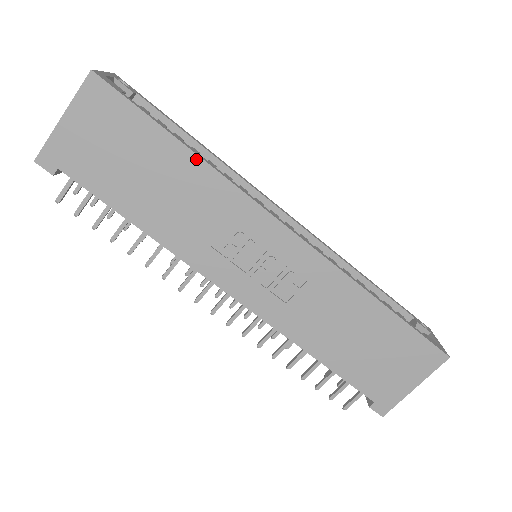
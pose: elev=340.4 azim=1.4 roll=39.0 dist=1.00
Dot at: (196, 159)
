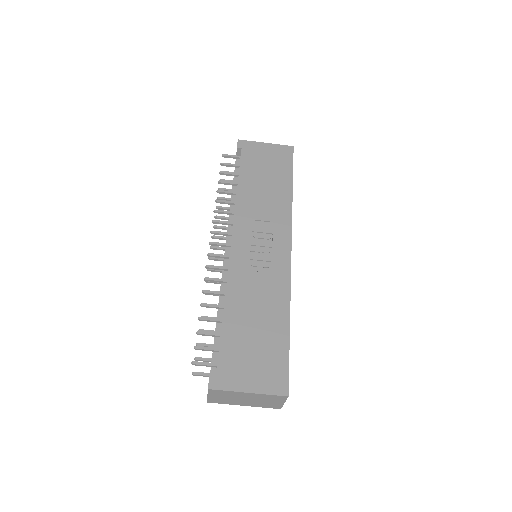
Dot at: (290, 195)
